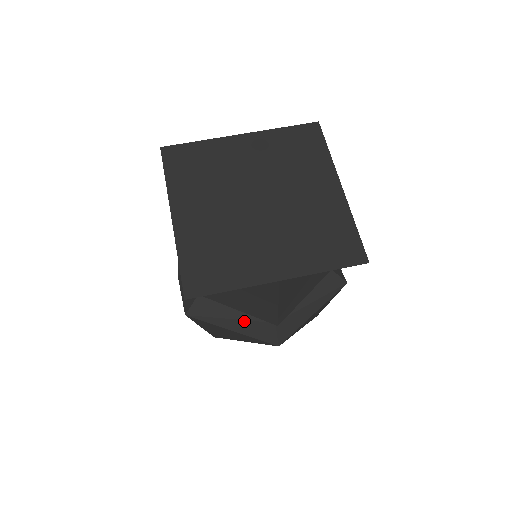
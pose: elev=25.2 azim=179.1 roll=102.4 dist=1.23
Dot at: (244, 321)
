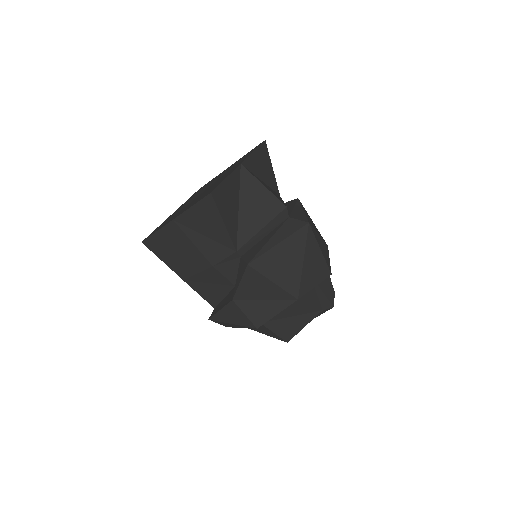
Dot at: (276, 233)
